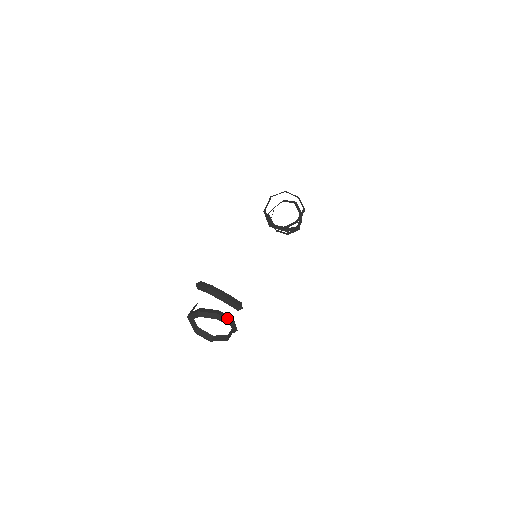
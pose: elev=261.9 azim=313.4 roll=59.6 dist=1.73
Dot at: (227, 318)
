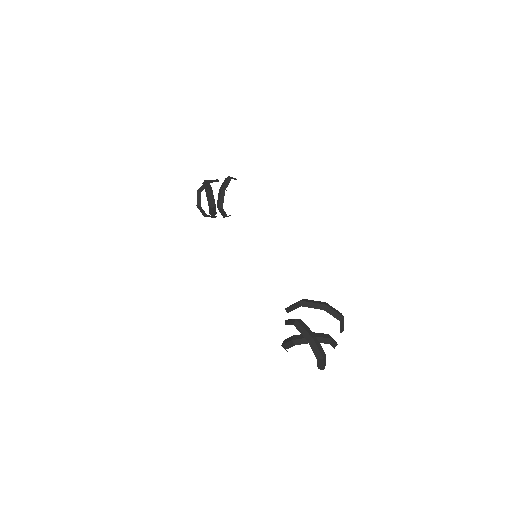
Dot at: occluded
